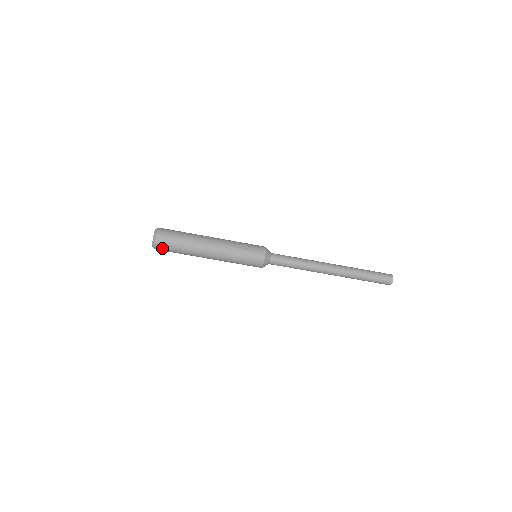
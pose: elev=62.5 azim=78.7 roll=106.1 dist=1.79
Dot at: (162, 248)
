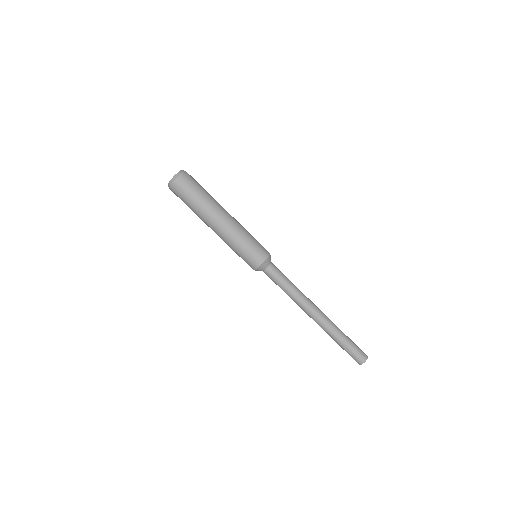
Dot at: (175, 193)
